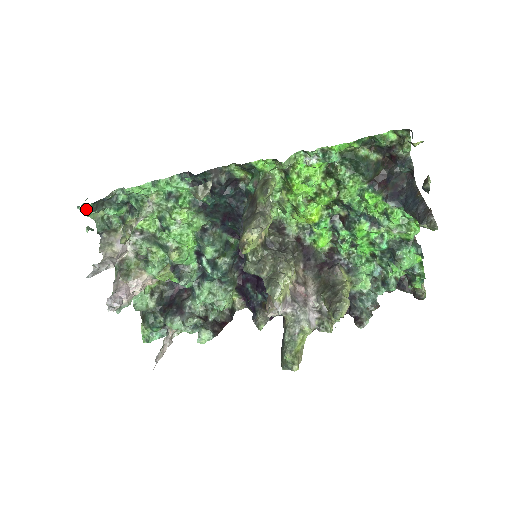
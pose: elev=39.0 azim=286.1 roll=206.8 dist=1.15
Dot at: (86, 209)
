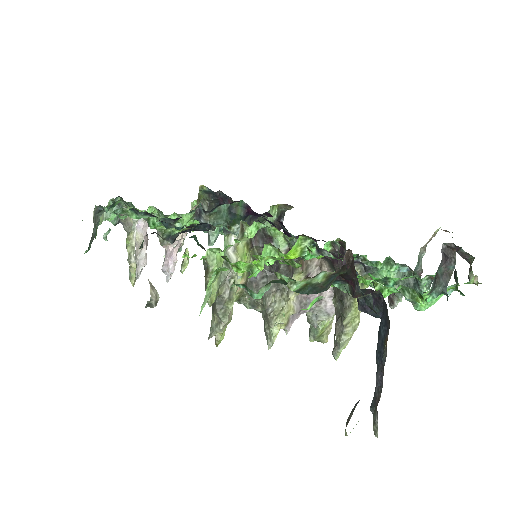
Dot at: (88, 250)
